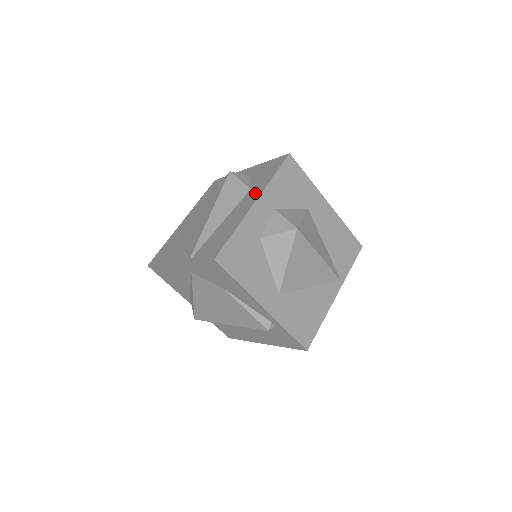
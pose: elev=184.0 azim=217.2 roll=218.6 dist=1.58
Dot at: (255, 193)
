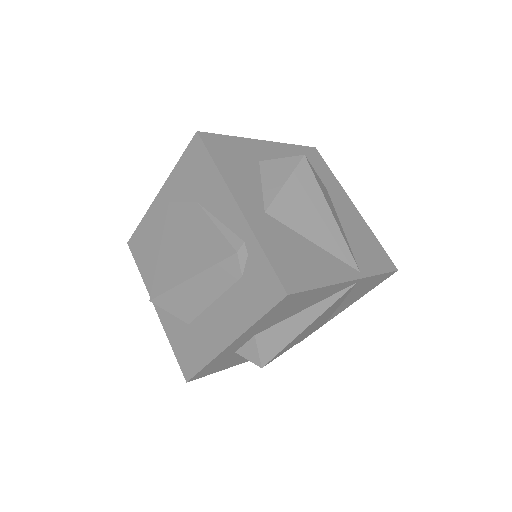
Dot at: occluded
